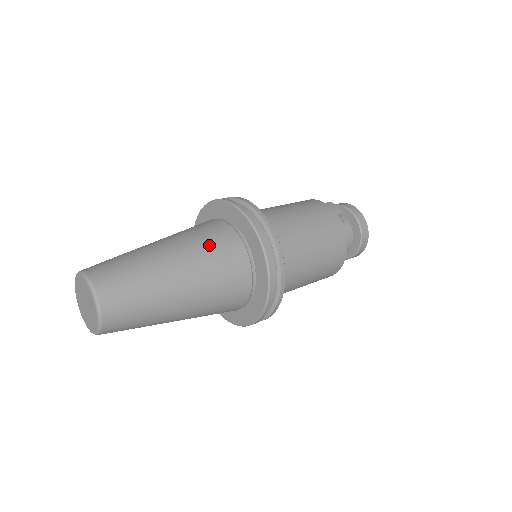
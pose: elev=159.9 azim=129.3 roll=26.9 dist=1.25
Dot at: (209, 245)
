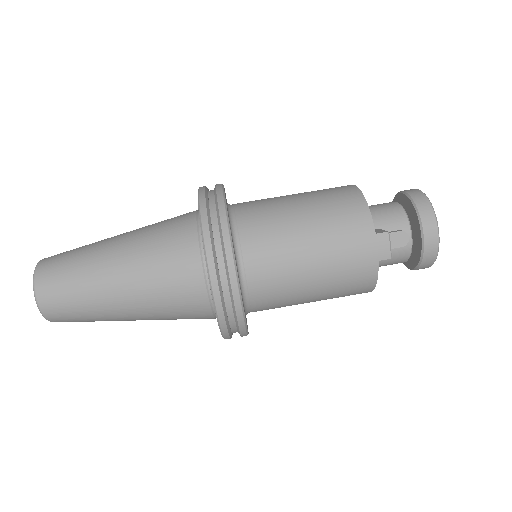
Dot at: (165, 290)
